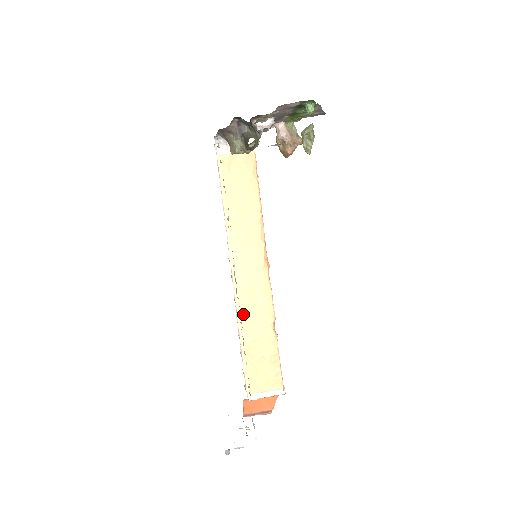
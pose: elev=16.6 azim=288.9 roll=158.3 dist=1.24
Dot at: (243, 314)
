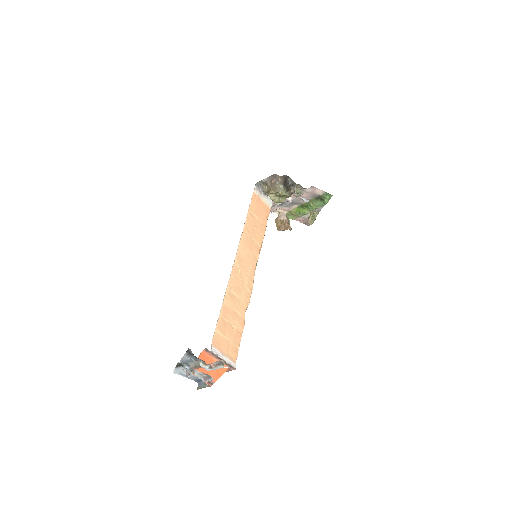
Dot at: (232, 285)
